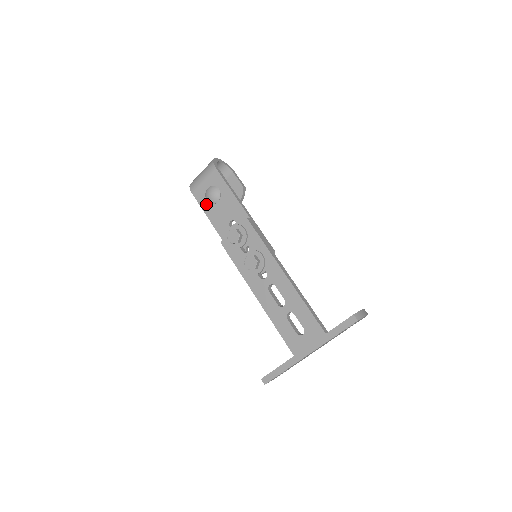
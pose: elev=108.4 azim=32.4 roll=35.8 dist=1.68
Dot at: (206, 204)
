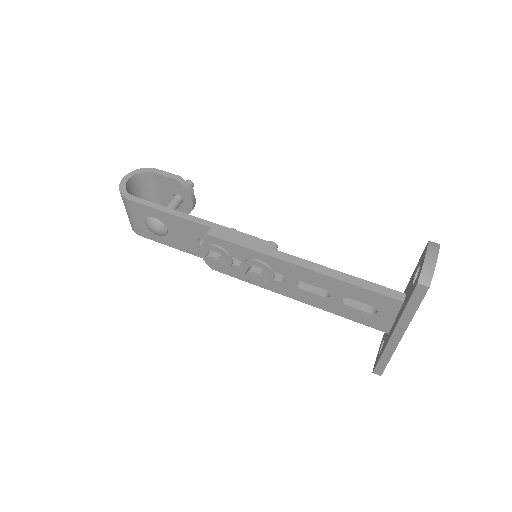
Dot at: (161, 238)
